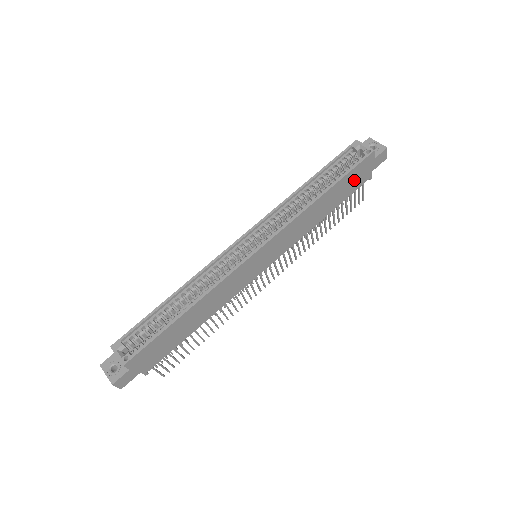
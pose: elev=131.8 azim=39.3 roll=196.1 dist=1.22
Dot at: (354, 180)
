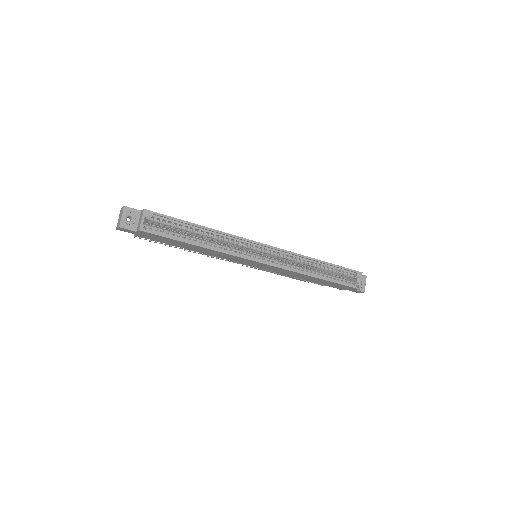
Dot at: (335, 285)
